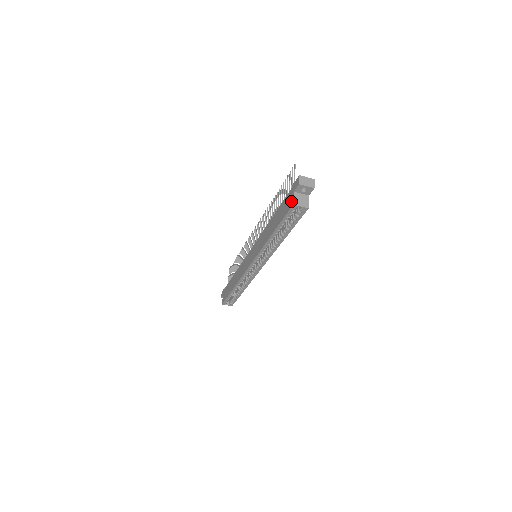
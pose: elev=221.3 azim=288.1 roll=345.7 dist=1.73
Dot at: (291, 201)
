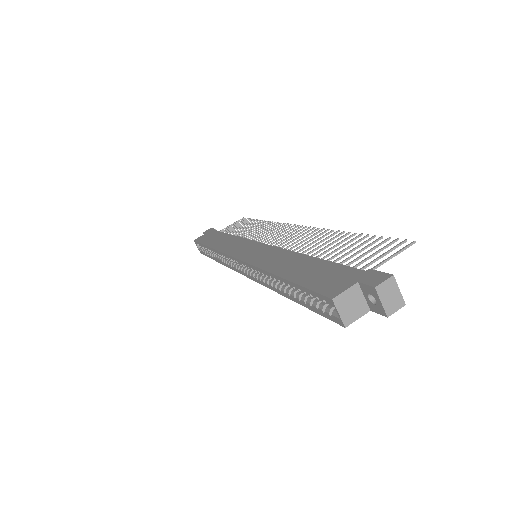
Dot at: (338, 288)
